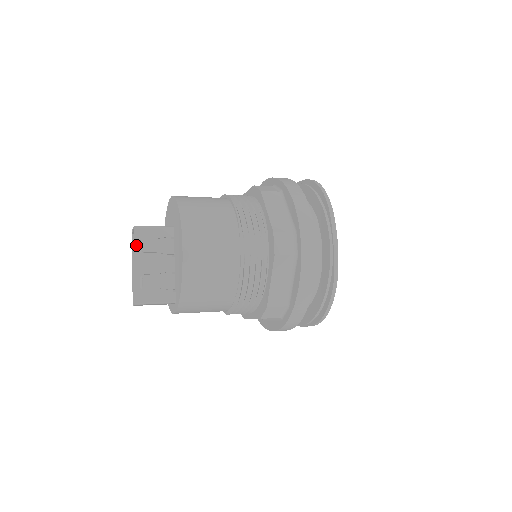
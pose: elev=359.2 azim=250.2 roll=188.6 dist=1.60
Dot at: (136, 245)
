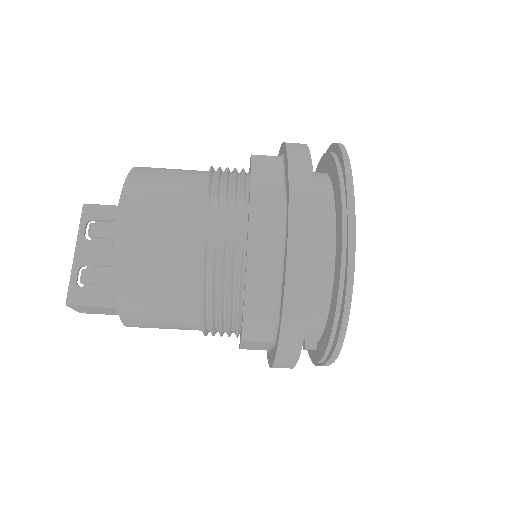
Dot at: (81, 227)
